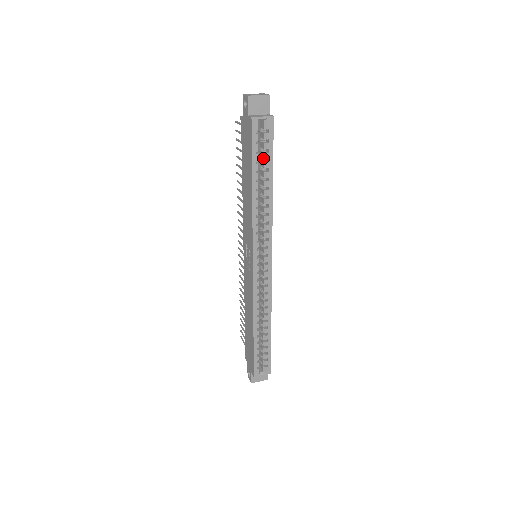
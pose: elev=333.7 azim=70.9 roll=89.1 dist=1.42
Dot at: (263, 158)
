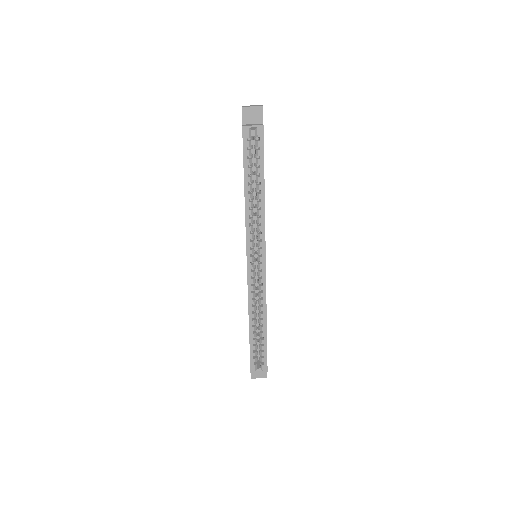
Dot at: (256, 164)
